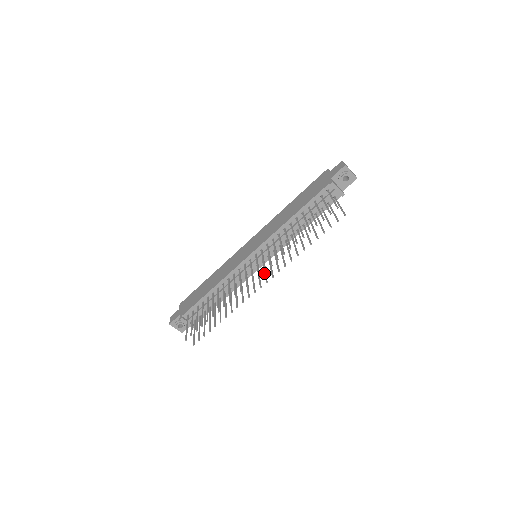
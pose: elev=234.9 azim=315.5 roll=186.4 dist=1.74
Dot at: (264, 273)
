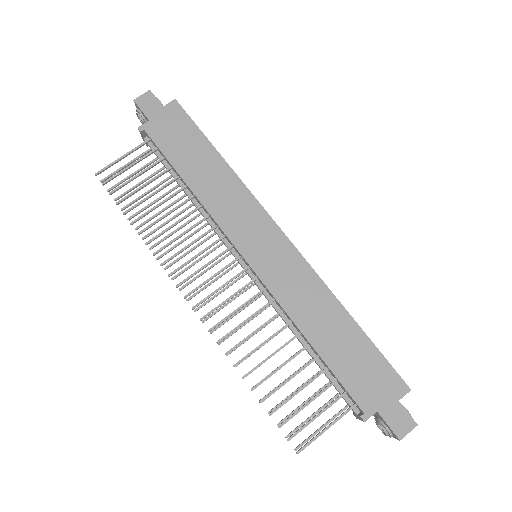
Dot at: (216, 294)
